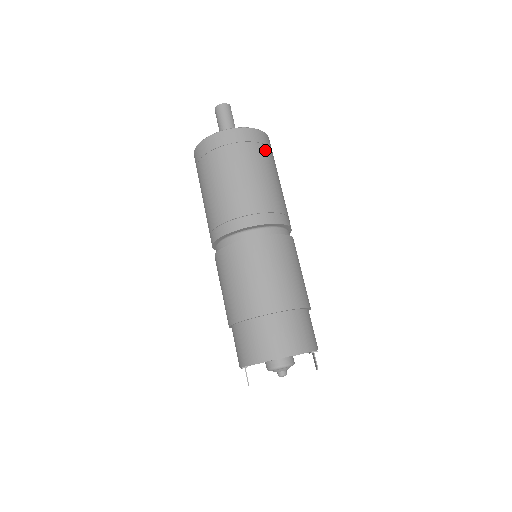
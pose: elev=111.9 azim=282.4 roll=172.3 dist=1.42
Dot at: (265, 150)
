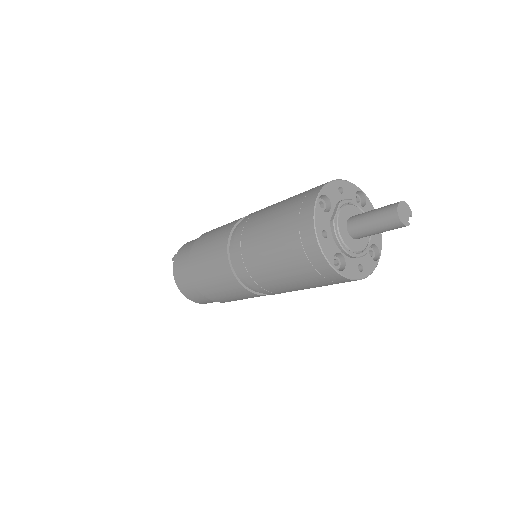
Dot at: occluded
